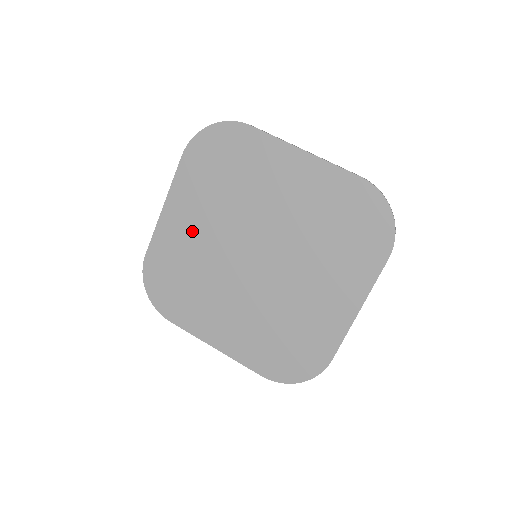
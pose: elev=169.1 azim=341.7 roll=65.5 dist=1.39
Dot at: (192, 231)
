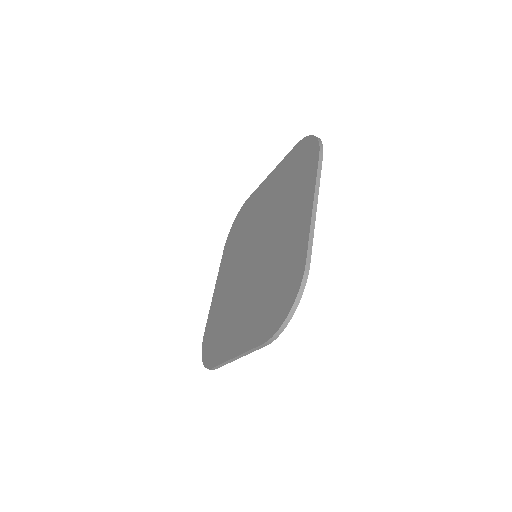
Dot at: (226, 284)
